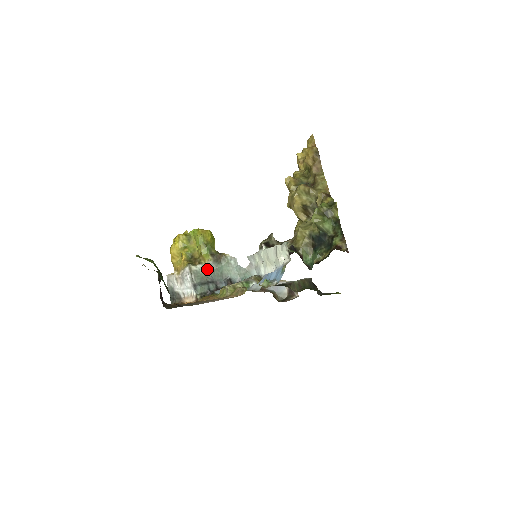
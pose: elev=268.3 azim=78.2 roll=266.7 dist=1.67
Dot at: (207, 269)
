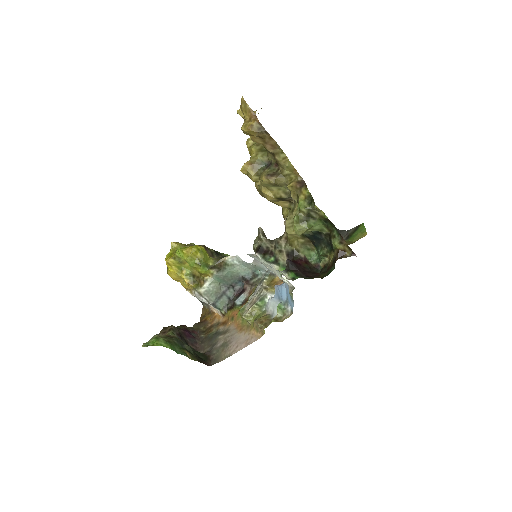
Dot at: (215, 282)
